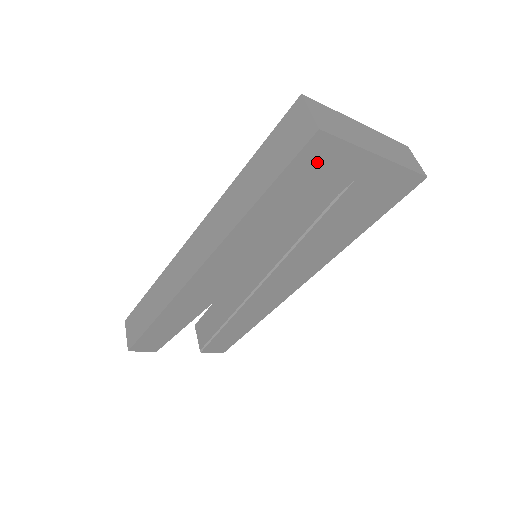
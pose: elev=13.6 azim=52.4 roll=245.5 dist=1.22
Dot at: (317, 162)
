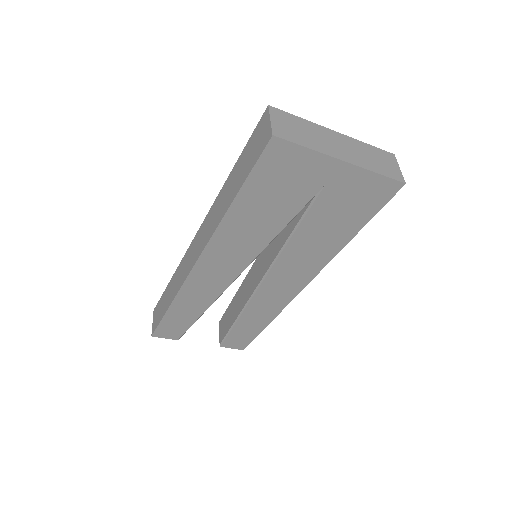
Dot at: (281, 166)
